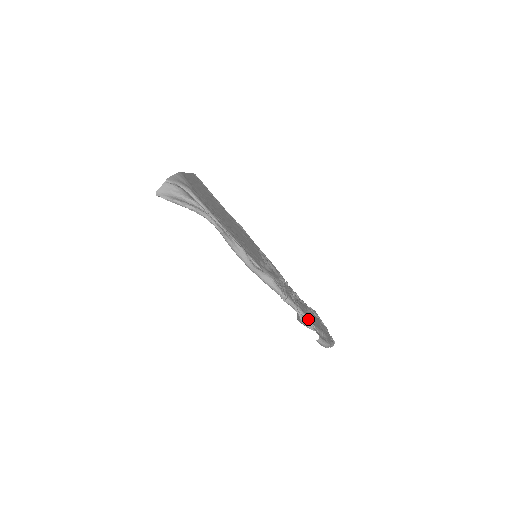
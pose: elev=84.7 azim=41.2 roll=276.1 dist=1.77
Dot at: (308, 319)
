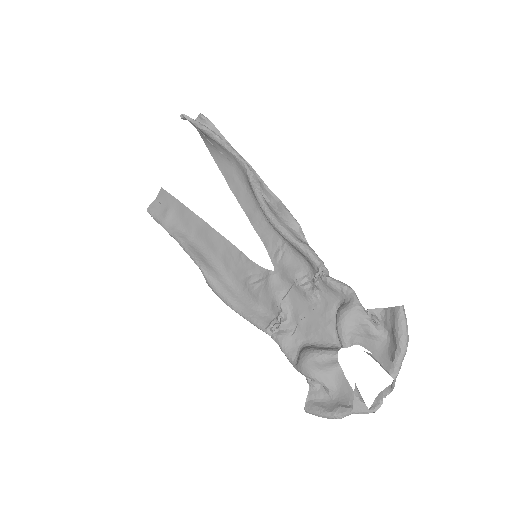
Dot at: occluded
